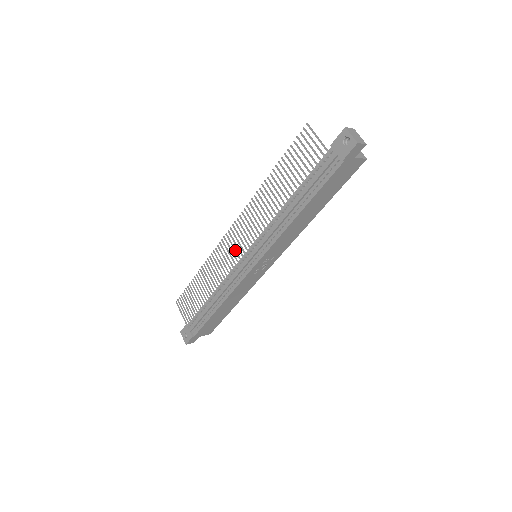
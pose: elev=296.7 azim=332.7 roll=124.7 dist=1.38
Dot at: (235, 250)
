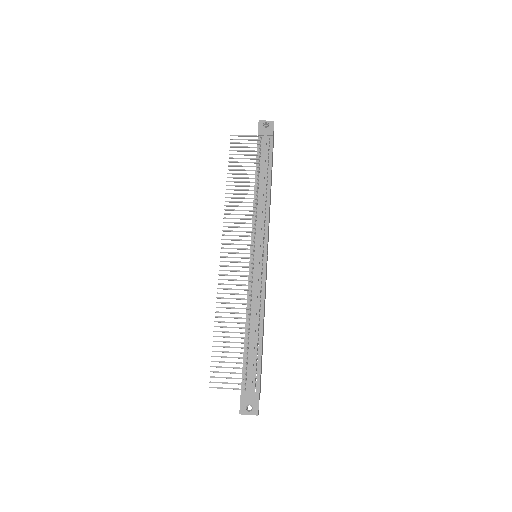
Dot at: (241, 257)
